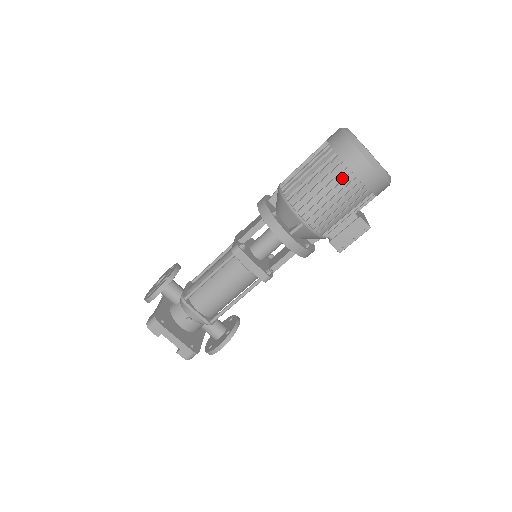
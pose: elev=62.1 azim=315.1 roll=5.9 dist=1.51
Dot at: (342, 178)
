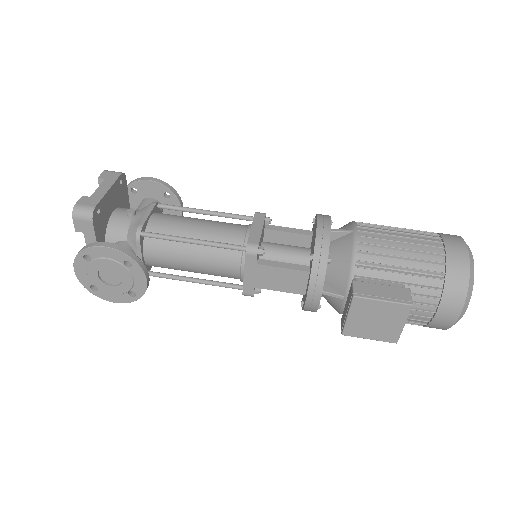
Dot at: (426, 236)
